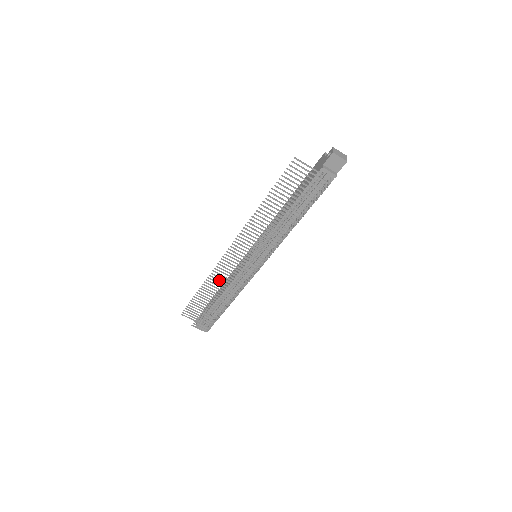
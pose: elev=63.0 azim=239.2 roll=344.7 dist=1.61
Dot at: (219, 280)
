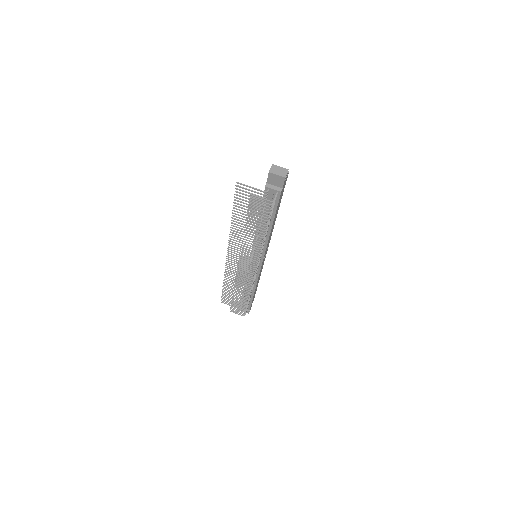
Dot at: (234, 277)
